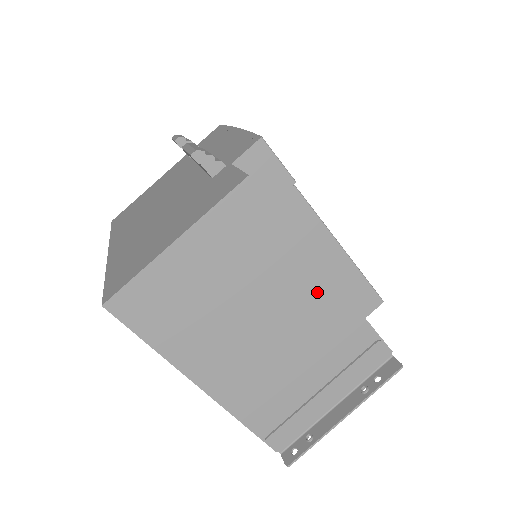
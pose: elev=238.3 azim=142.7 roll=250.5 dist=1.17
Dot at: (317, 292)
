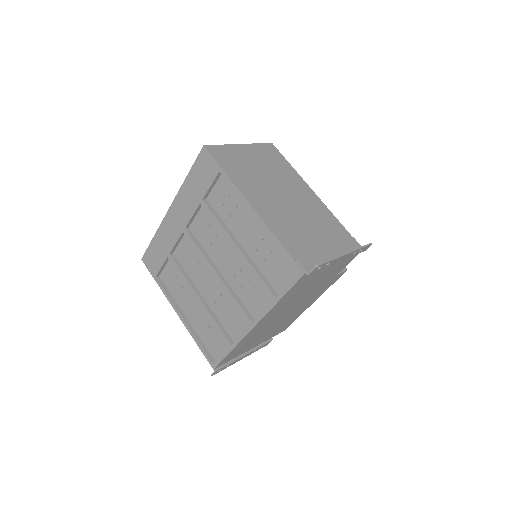
Dot at: (311, 197)
